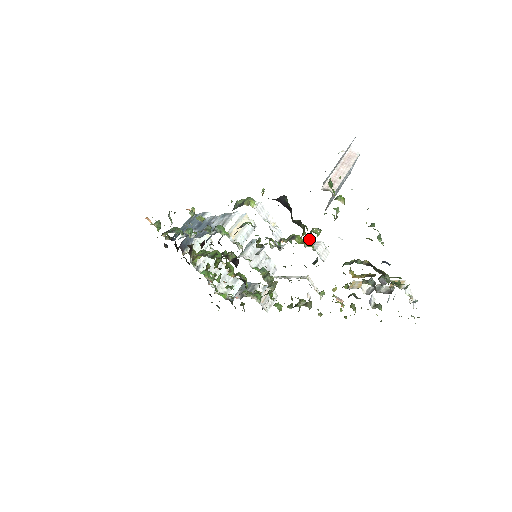
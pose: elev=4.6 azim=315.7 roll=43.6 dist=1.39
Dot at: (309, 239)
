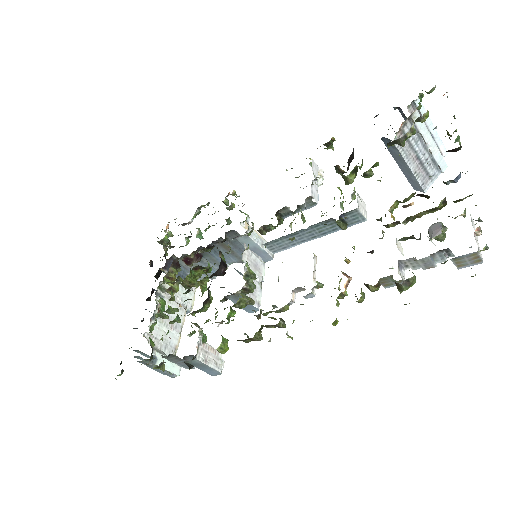
Dot at: occluded
